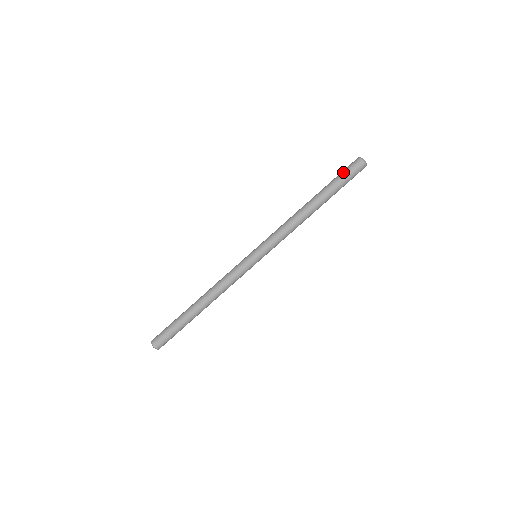
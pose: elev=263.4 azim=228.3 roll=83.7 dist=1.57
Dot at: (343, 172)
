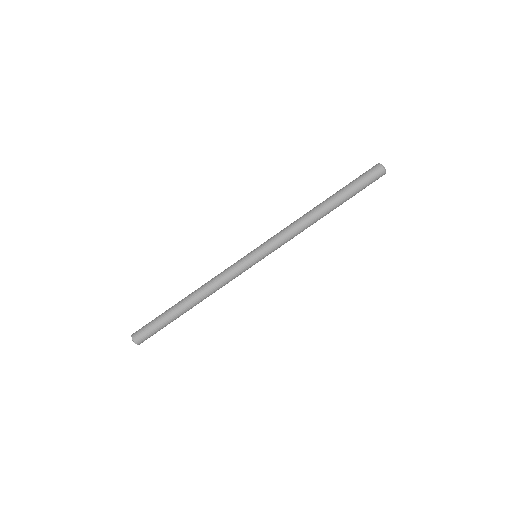
Dot at: (361, 178)
